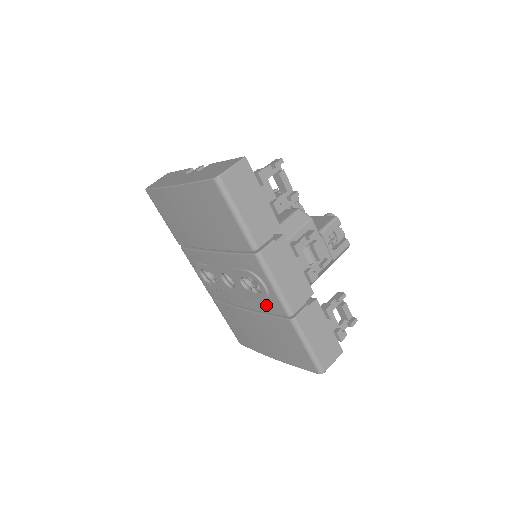
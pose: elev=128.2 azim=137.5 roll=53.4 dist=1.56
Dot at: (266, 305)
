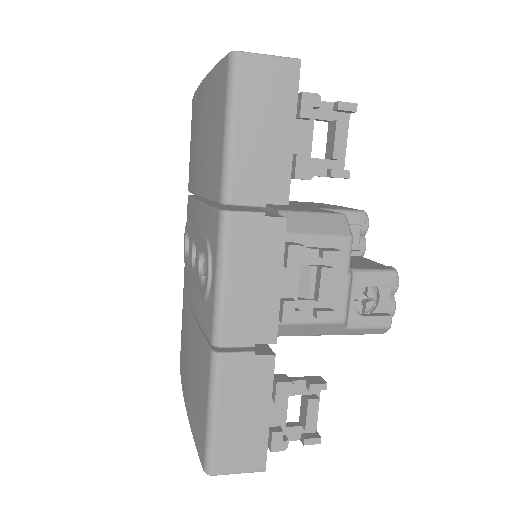
Dot at: (203, 311)
